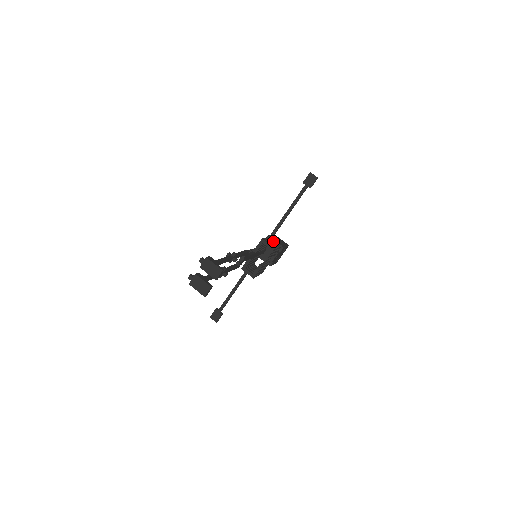
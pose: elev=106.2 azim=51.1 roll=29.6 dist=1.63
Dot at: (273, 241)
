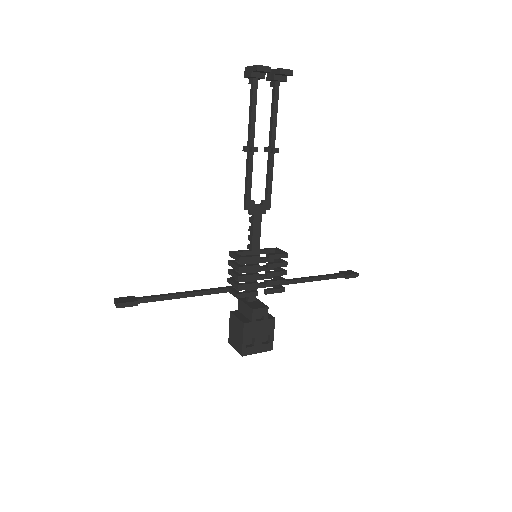
Dot at: occluded
